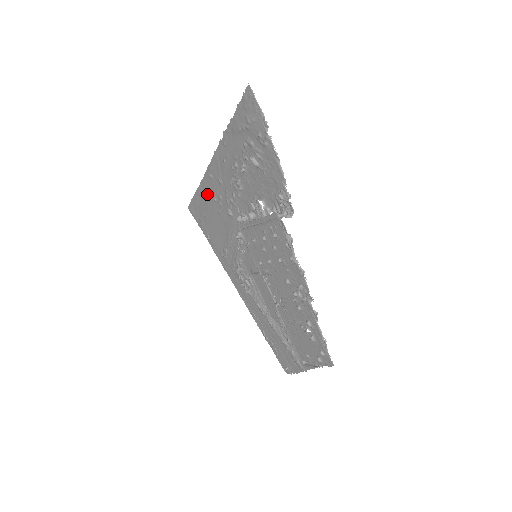
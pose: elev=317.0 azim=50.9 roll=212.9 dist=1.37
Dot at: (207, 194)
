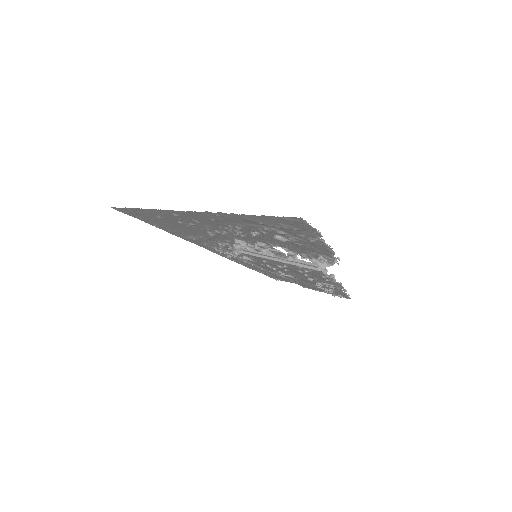
Dot at: (162, 216)
